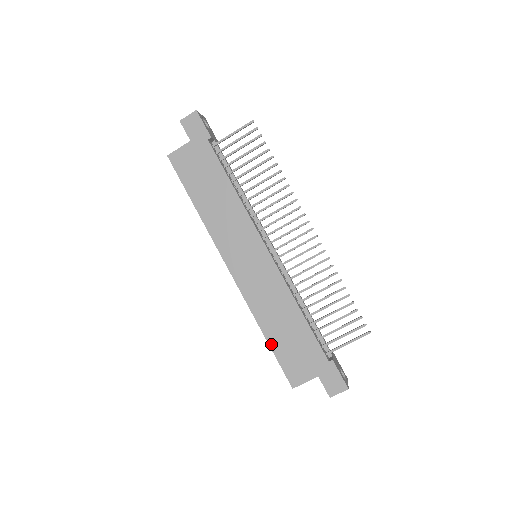
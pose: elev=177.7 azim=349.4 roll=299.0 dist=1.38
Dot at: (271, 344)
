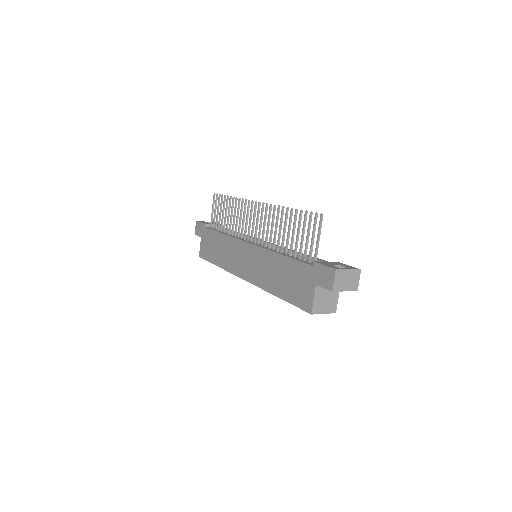
Dot at: (283, 298)
